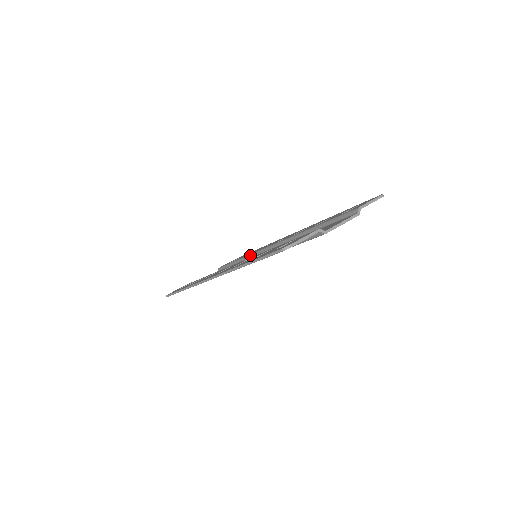
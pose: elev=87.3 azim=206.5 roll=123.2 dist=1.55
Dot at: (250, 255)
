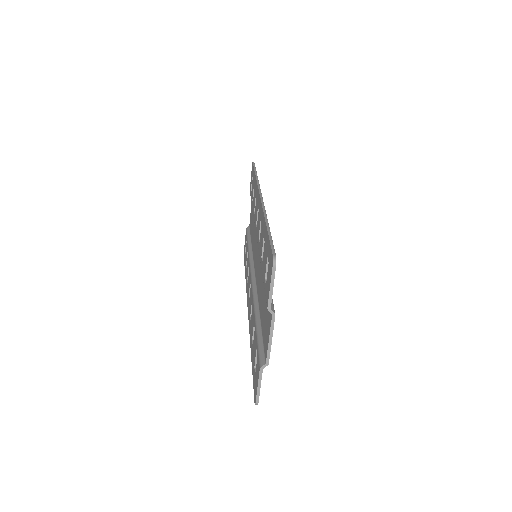
Dot at: occluded
